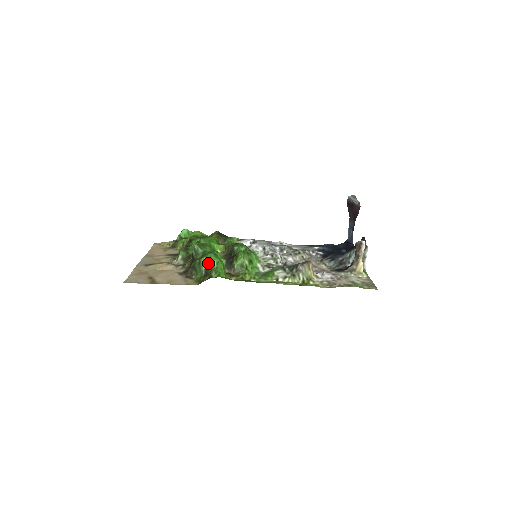
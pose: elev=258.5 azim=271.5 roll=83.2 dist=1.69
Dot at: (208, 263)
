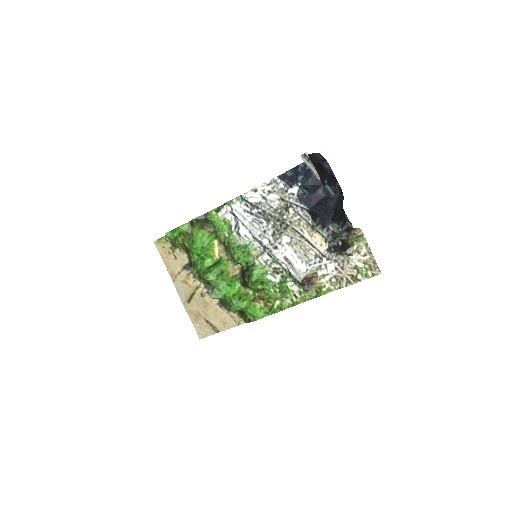
Dot at: (238, 311)
